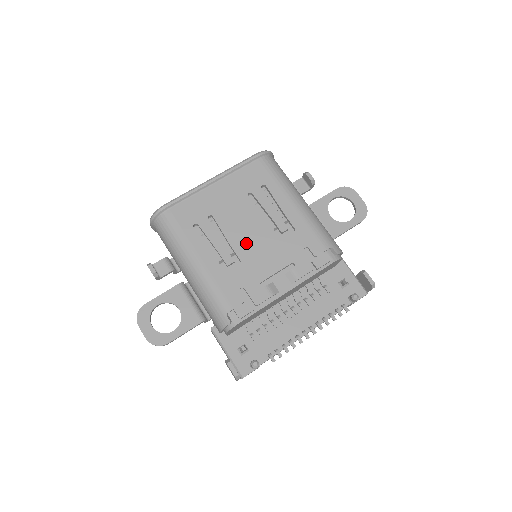
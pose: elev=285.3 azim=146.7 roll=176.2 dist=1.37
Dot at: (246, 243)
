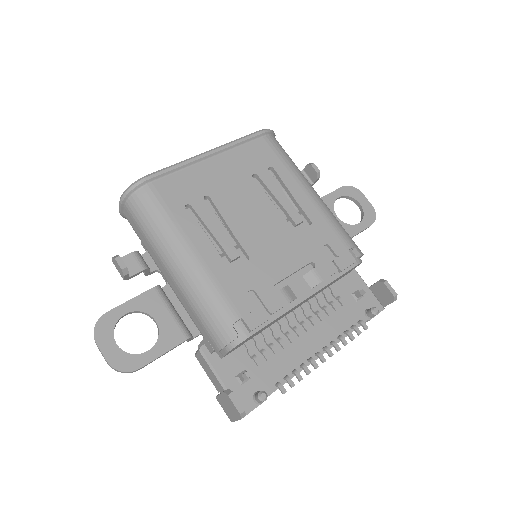
Dot at: (254, 234)
